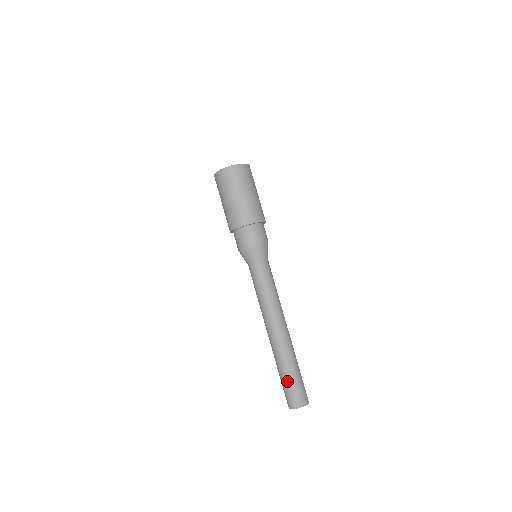
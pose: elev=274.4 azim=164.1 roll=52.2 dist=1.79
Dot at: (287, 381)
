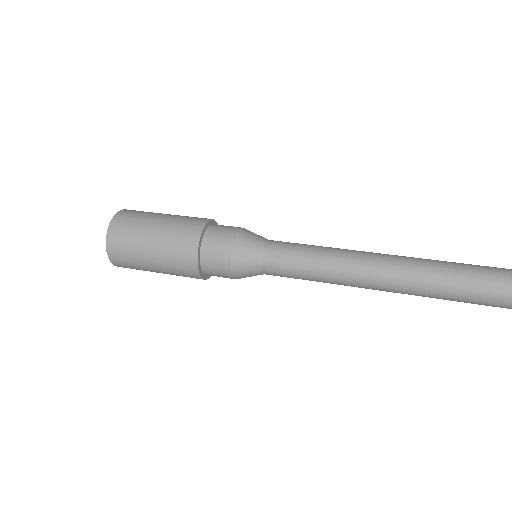
Dot at: (486, 292)
